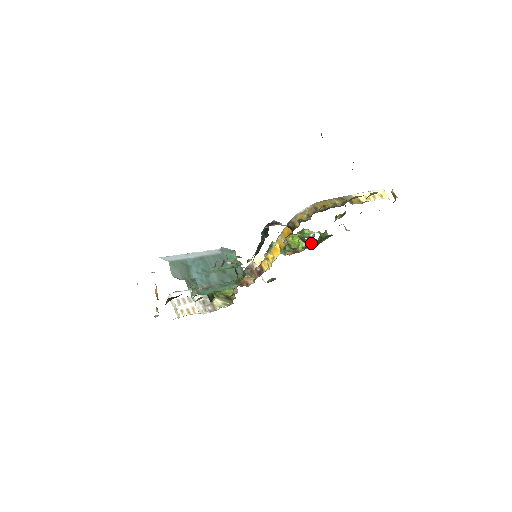
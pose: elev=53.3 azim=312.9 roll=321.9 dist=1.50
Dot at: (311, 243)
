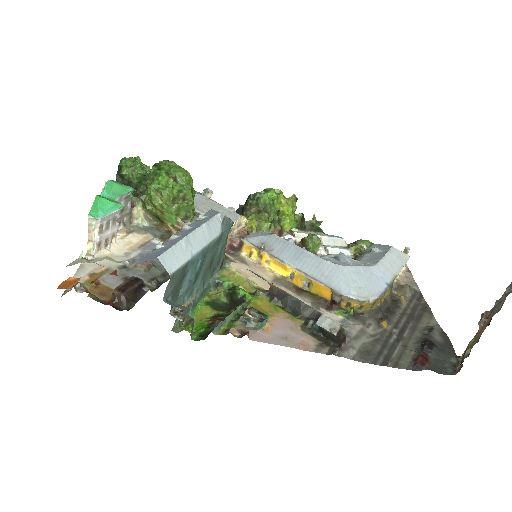
Dot at: (299, 225)
